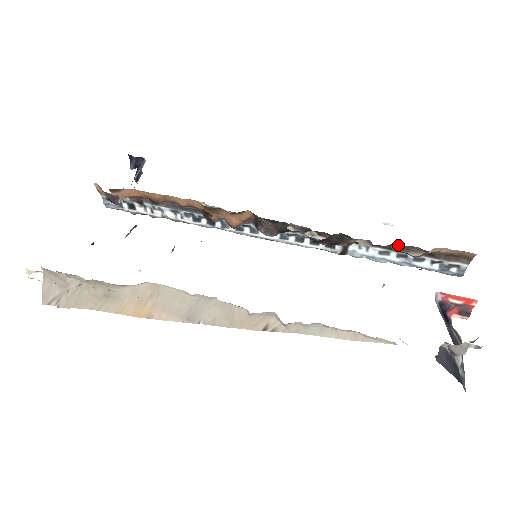
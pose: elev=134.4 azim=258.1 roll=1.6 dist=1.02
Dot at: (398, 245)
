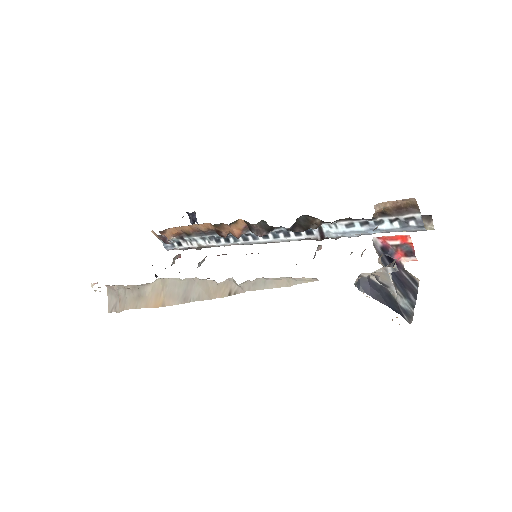
Dot at: occluded
